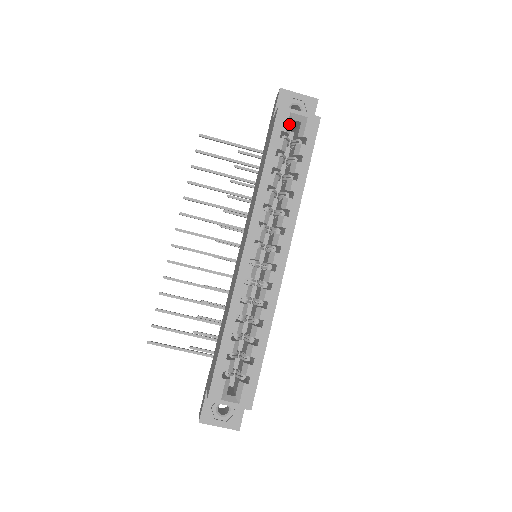
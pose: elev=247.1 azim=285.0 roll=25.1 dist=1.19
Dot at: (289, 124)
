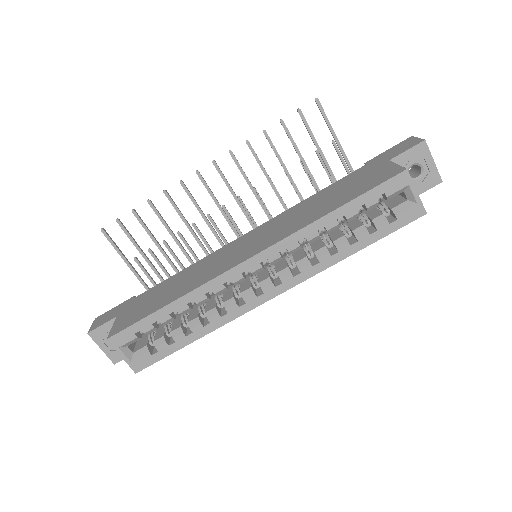
Dot at: (397, 193)
